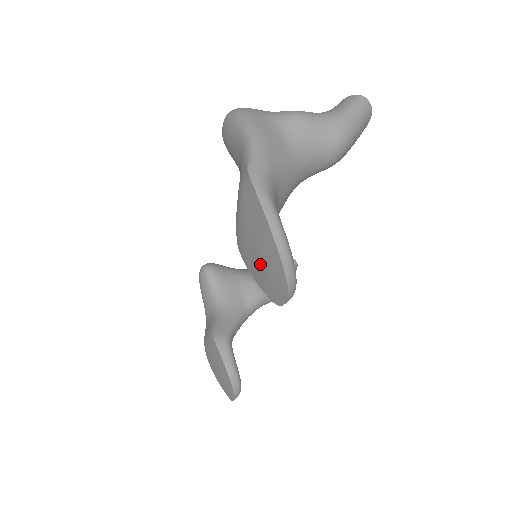
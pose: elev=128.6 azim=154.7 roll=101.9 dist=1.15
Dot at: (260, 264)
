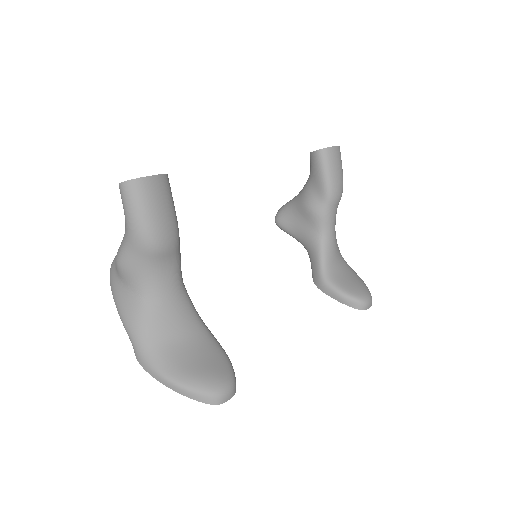
Dot at: occluded
